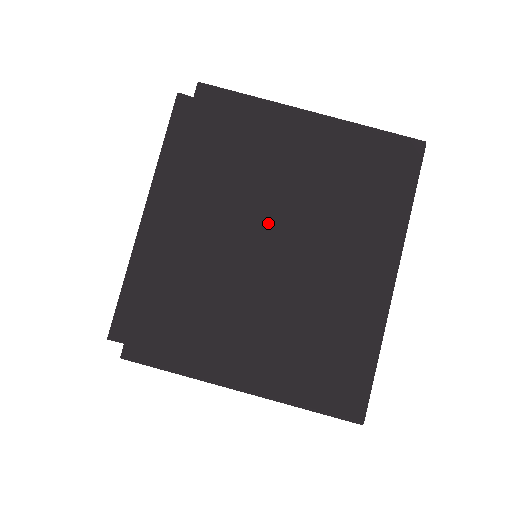
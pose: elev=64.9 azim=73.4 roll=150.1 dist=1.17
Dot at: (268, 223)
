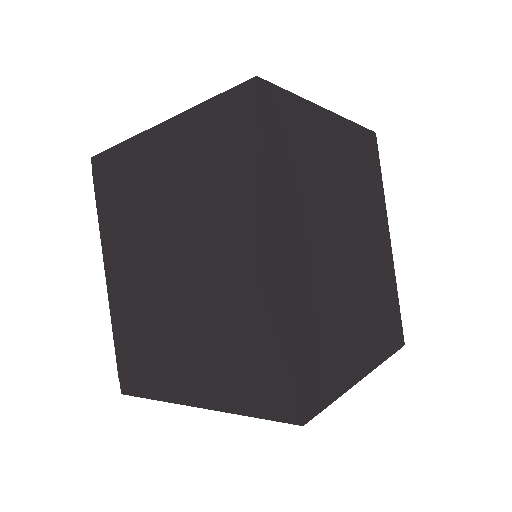
Dot at: occluded
